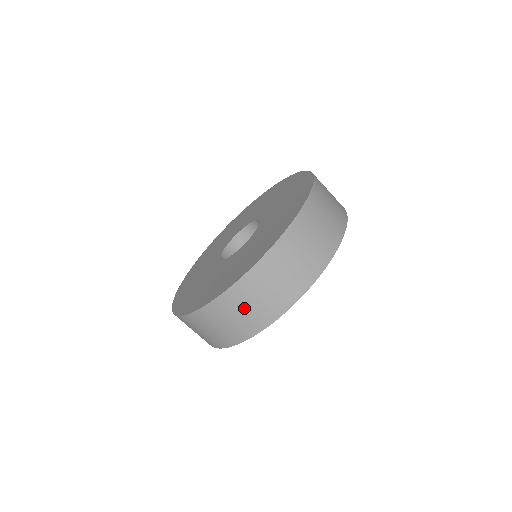
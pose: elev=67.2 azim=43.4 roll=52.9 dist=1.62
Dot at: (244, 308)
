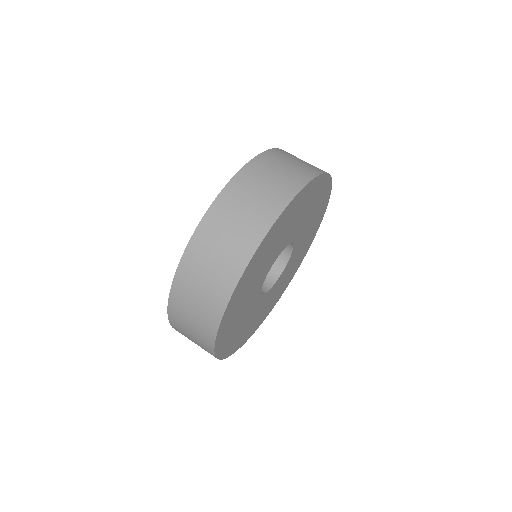
Dot at: (283, 165)
